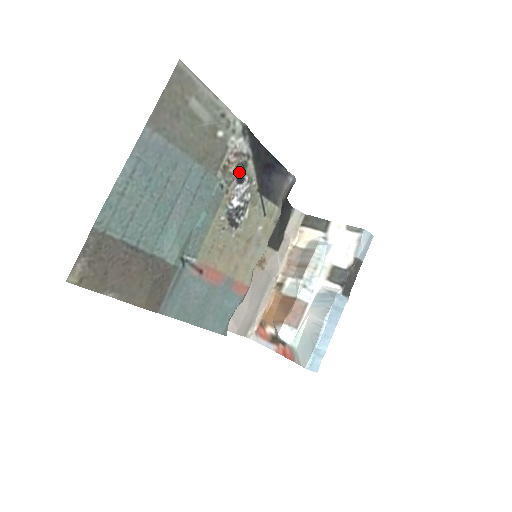
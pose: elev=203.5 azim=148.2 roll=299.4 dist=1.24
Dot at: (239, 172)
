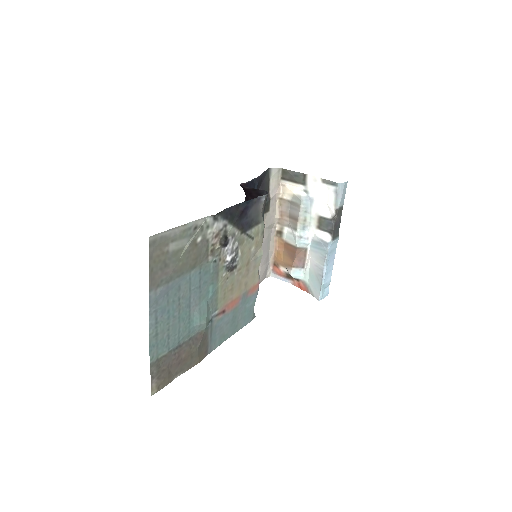
Dot at: (223, 244)
